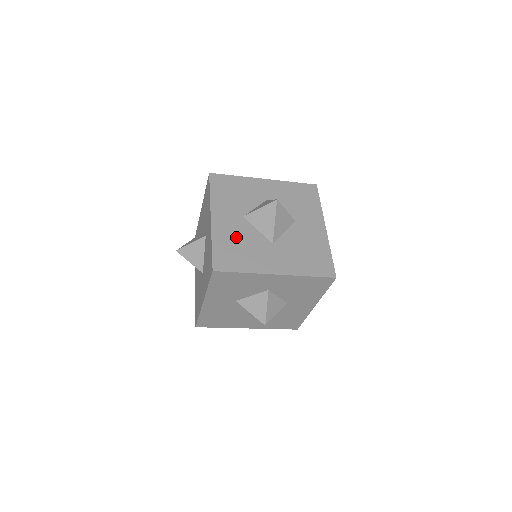
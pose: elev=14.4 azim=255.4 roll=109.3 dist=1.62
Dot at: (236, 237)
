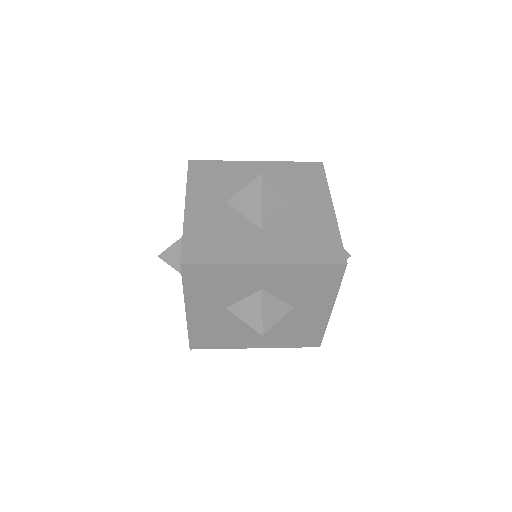
Dot at: (215, 225)
